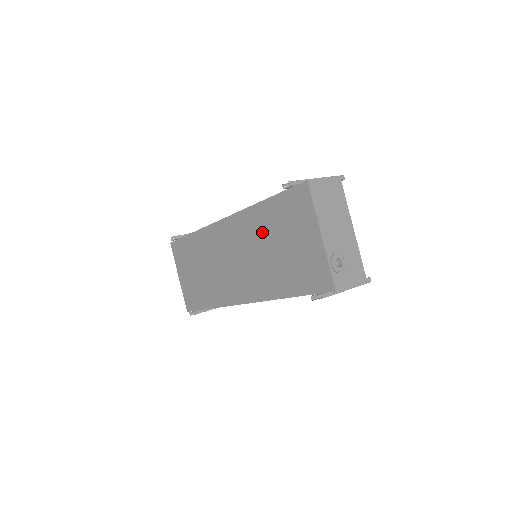
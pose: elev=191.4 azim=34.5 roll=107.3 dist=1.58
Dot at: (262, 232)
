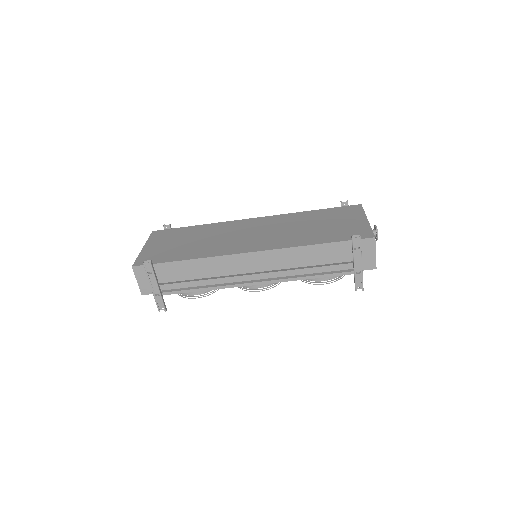
Dot at: (302, 221)
